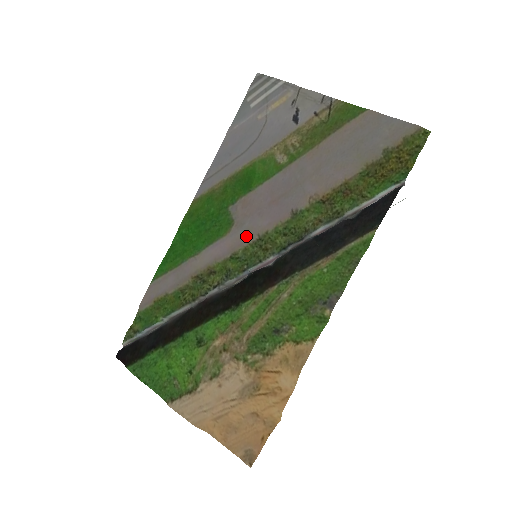
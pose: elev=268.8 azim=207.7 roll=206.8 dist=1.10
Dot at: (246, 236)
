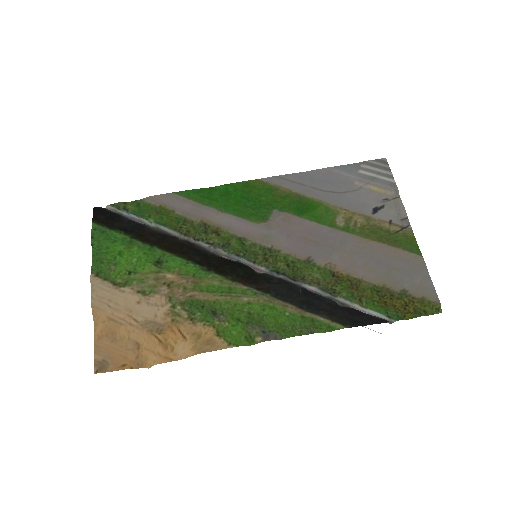
Dot at: (264, 238)
